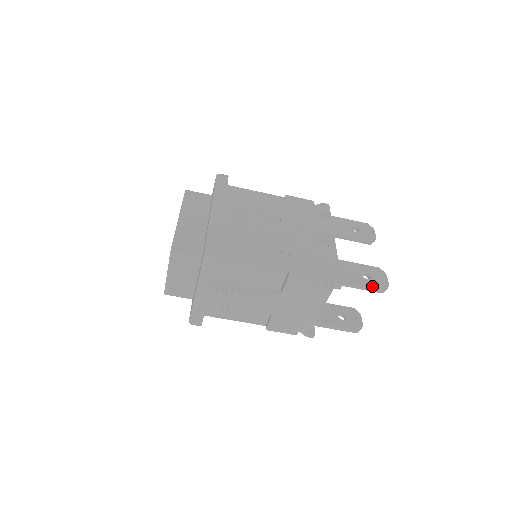
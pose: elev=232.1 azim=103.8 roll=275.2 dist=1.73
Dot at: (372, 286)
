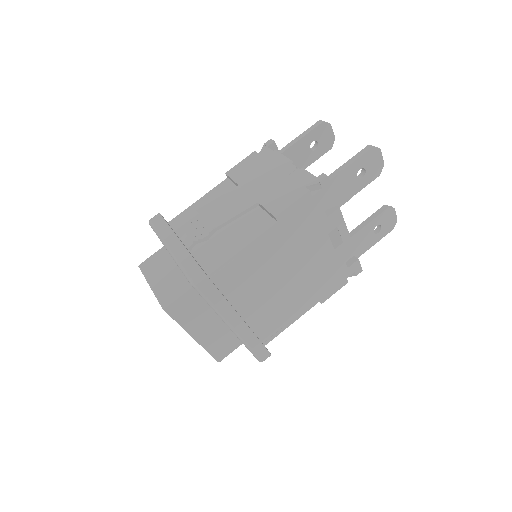
Dot at: (309, 130)
